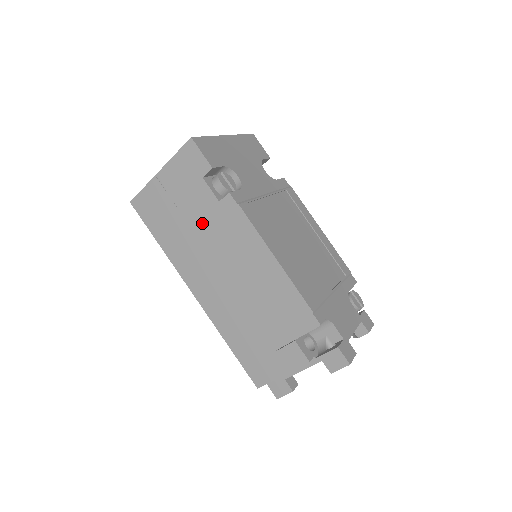
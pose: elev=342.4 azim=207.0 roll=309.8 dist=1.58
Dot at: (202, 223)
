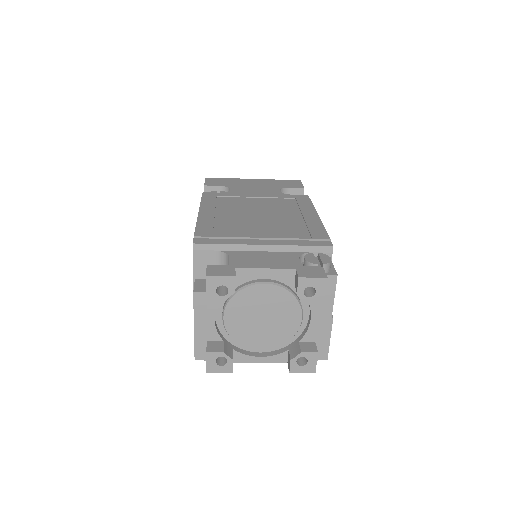
Dot at: occluded
